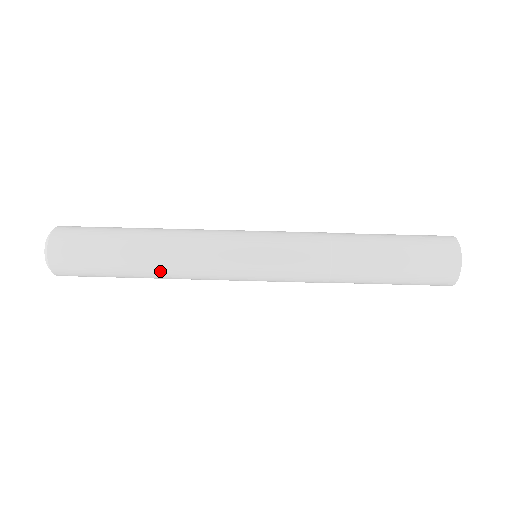
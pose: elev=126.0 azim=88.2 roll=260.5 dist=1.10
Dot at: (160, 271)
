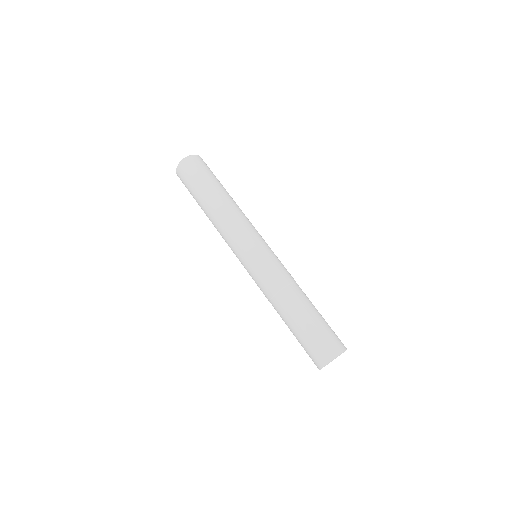
Dot at: (214, 212)
